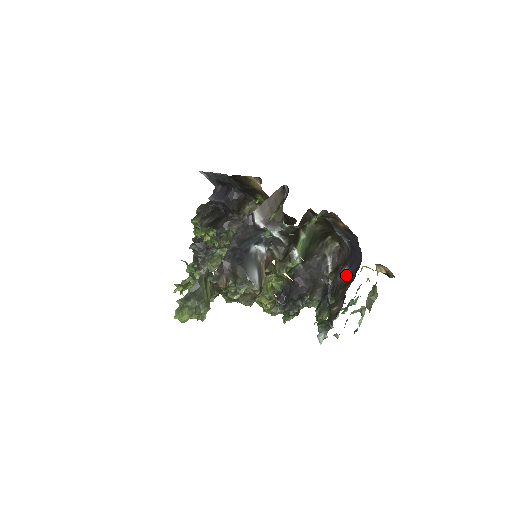
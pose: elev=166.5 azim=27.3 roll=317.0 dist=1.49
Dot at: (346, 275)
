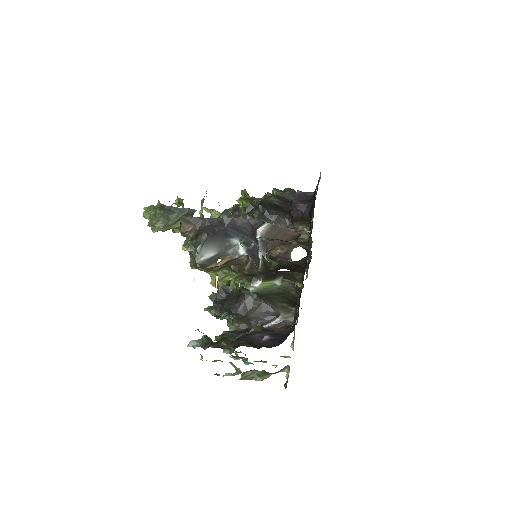
Dot at: (261, 340)
